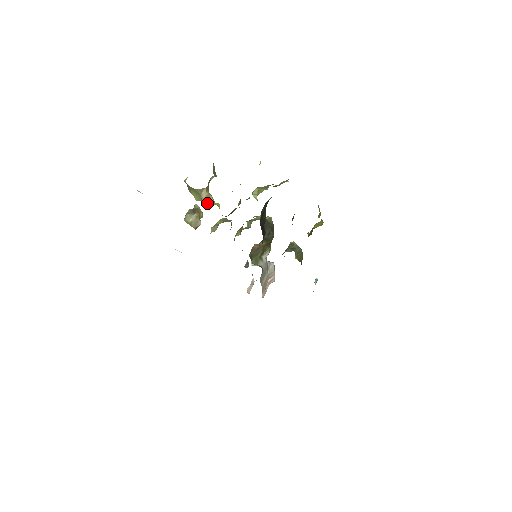
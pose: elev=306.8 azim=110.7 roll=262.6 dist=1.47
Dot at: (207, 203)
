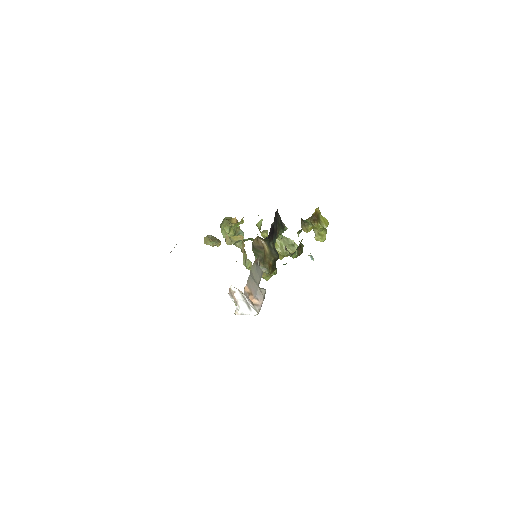
Dot at: occluded
